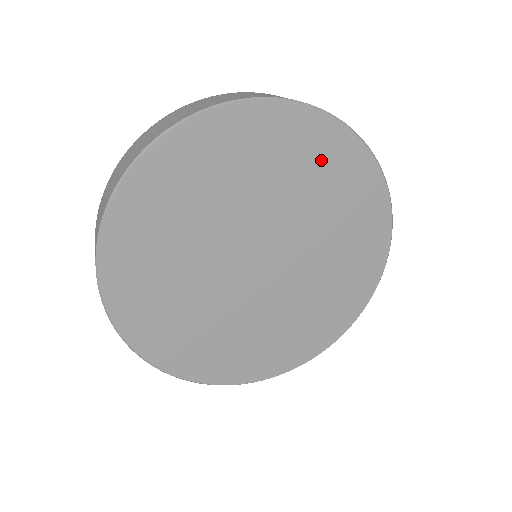
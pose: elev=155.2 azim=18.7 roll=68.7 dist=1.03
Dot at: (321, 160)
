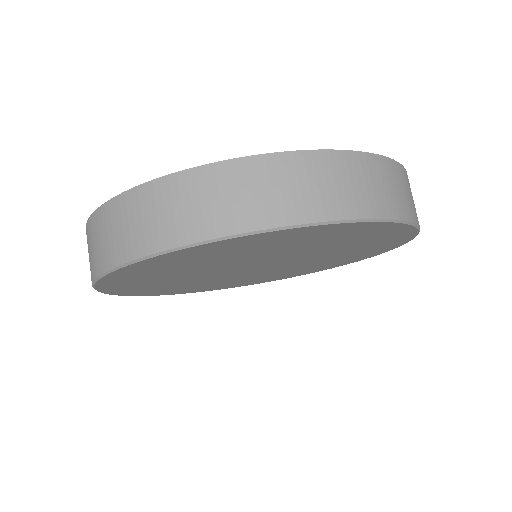
Dot at: (375, 241)
